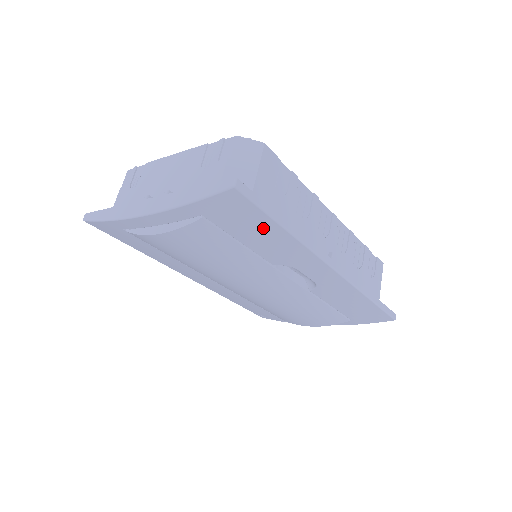
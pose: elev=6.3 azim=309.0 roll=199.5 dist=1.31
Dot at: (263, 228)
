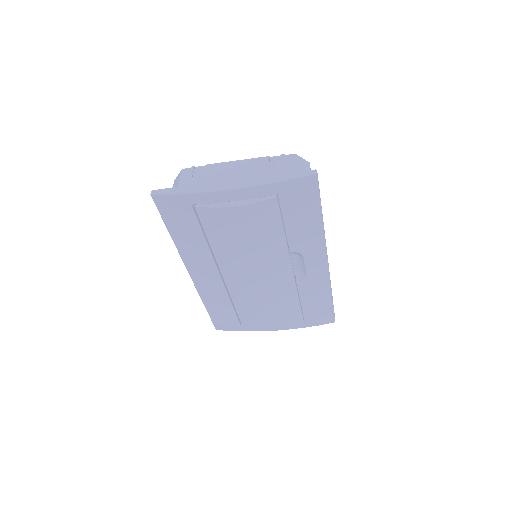
Dot at: (309, 213)
